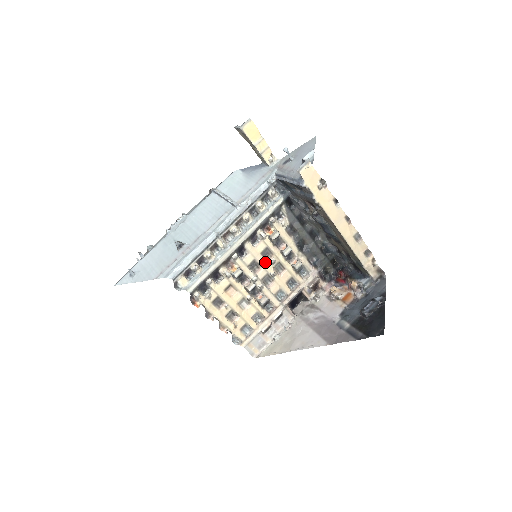
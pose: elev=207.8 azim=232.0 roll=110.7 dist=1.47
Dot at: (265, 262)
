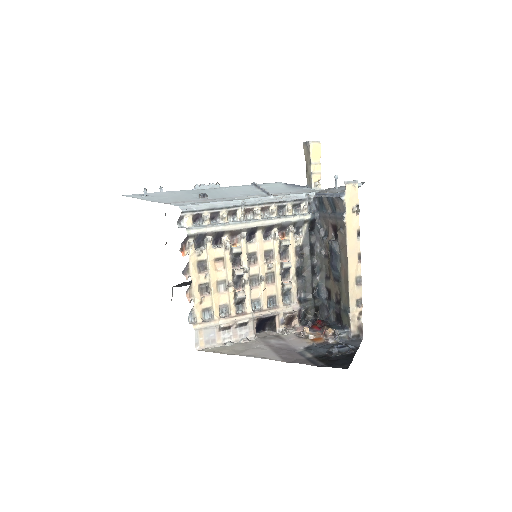
Dot at: (263, 261)
